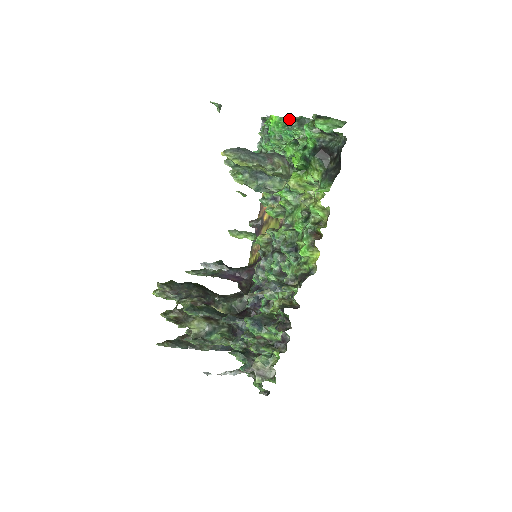
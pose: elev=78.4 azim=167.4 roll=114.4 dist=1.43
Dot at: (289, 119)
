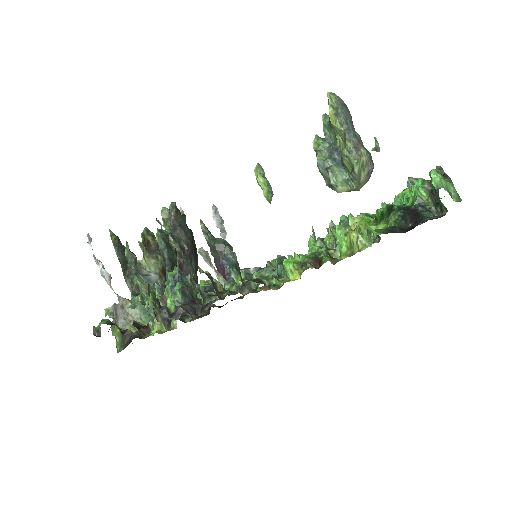
Dot at: occluded
